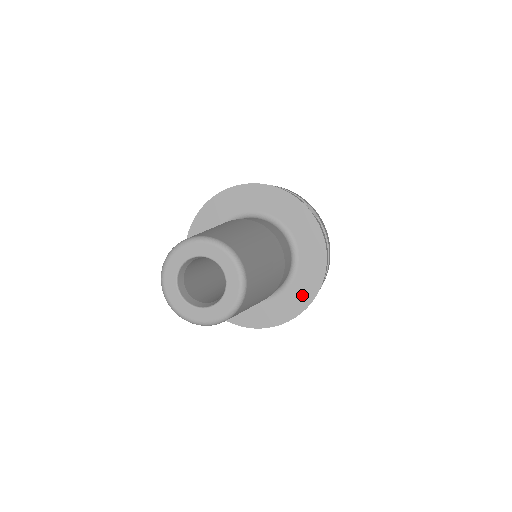
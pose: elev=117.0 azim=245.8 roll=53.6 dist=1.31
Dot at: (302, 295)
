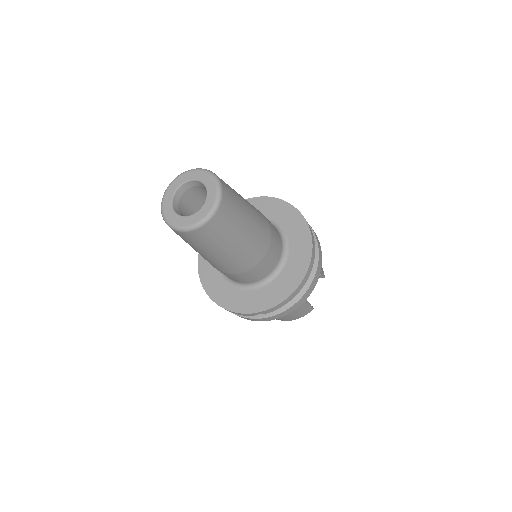
Dot at: (290, 281)
